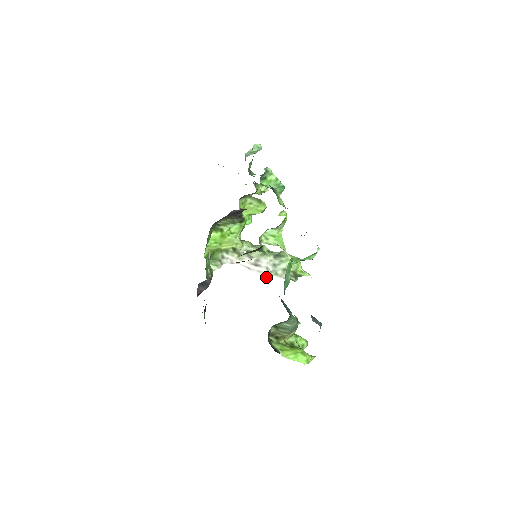
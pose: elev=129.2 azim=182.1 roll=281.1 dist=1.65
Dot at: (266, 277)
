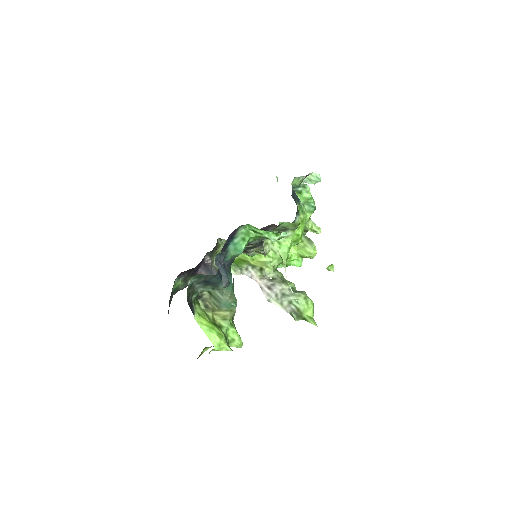
Dot at: (270, 301)
